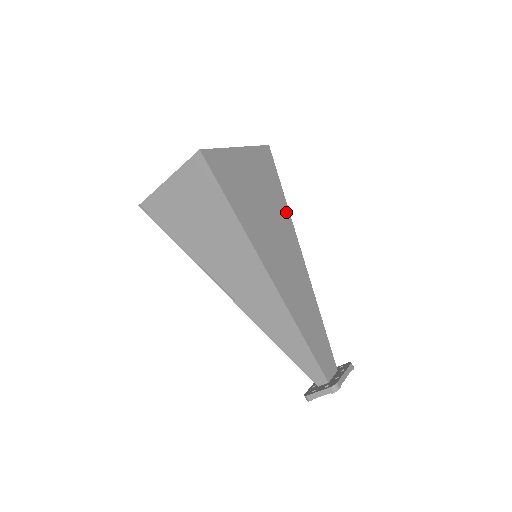
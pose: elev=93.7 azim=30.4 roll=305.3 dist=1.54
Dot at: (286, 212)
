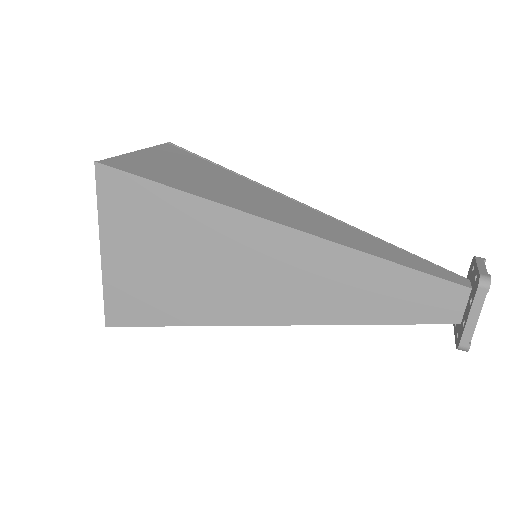
Dot at: occluded
